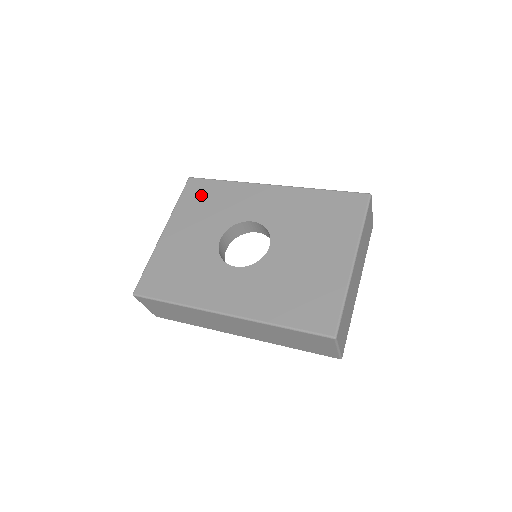
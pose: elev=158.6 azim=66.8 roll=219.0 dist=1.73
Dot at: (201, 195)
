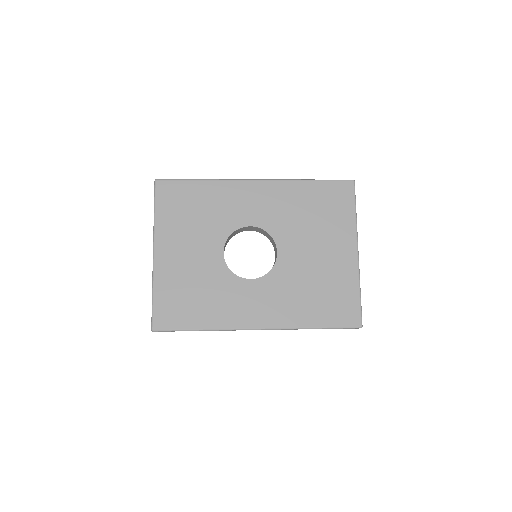
Dot at: (180, 202)
